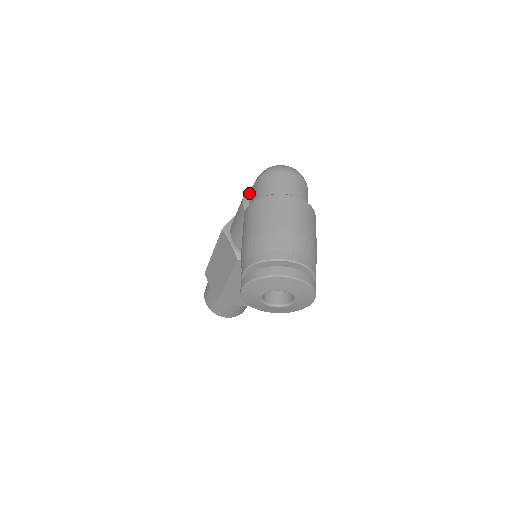
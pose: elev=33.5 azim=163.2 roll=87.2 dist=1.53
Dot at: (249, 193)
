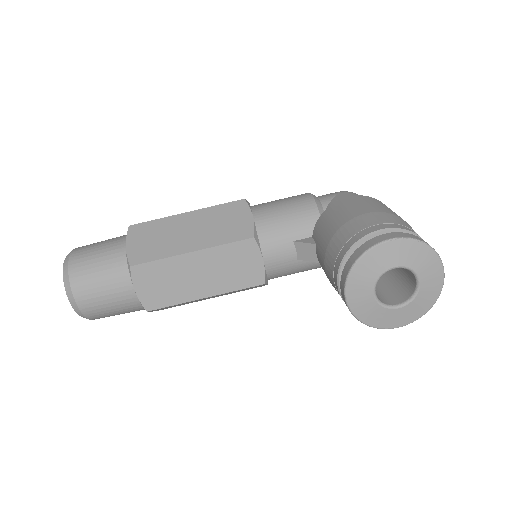
Dot at: occluded
